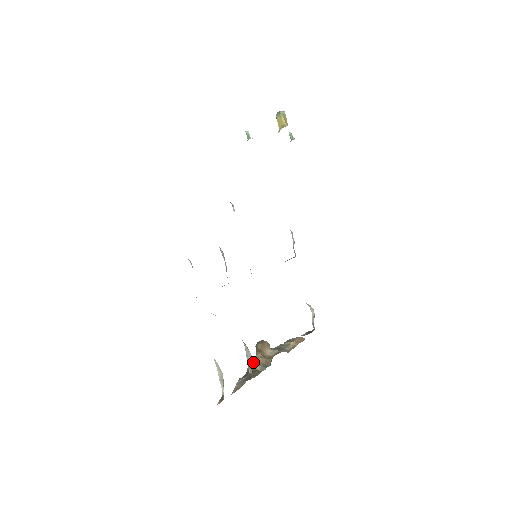
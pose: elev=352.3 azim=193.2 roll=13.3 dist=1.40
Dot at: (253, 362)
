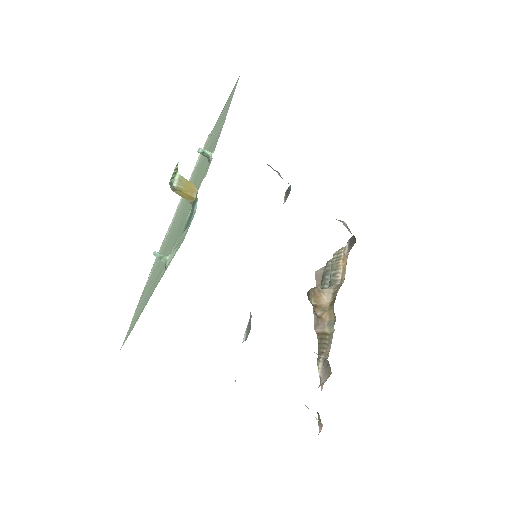
Dot at: (316, 320)
